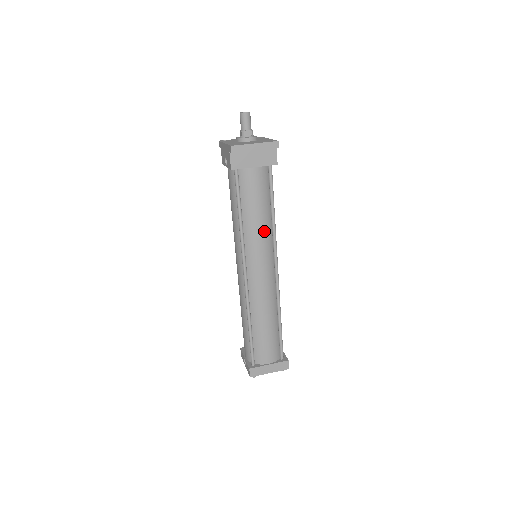
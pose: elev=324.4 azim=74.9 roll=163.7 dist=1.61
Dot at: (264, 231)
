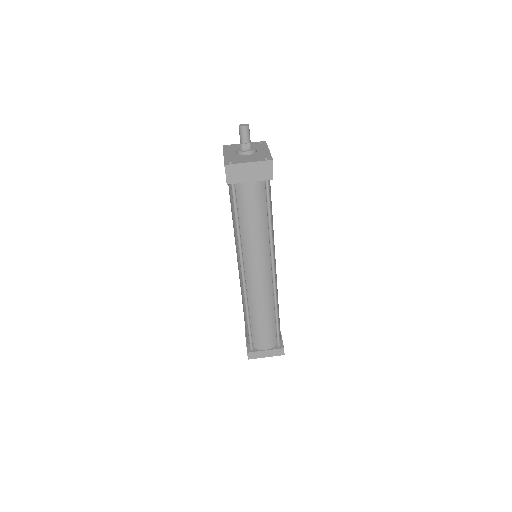
Dot at: (260, 239)
